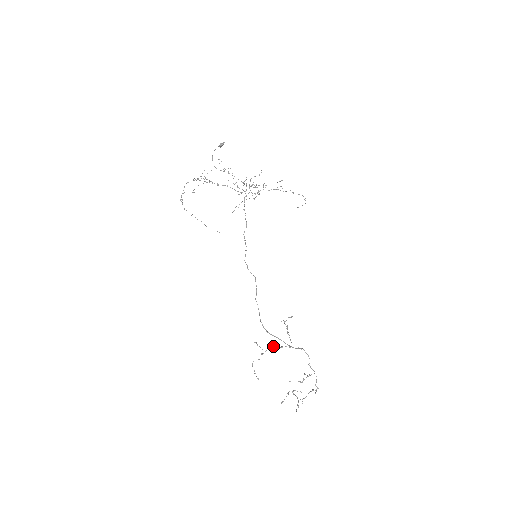
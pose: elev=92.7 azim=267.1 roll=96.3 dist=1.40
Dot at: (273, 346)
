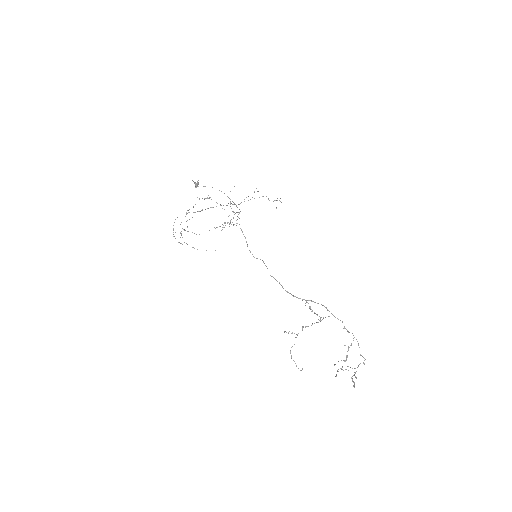
Dot at: (303, 327)
